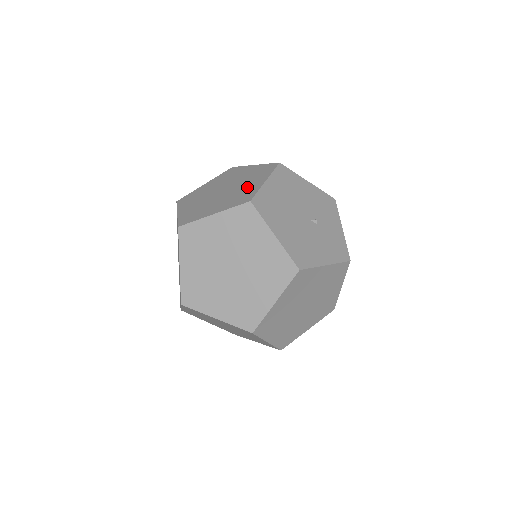
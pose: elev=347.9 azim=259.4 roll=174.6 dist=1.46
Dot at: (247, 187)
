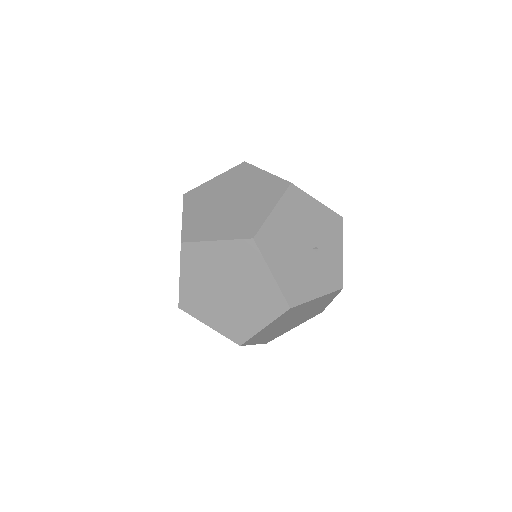
Dot at: (253, 211)
